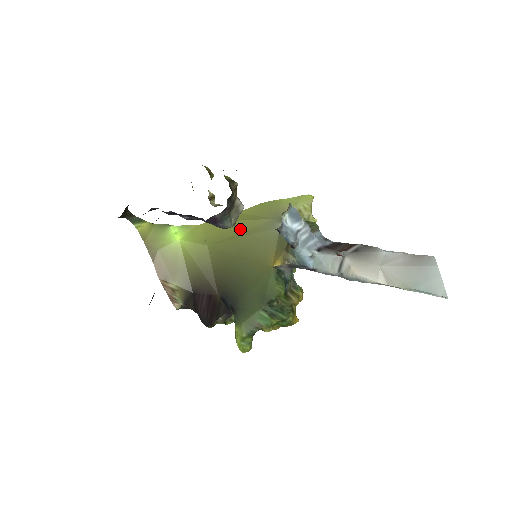
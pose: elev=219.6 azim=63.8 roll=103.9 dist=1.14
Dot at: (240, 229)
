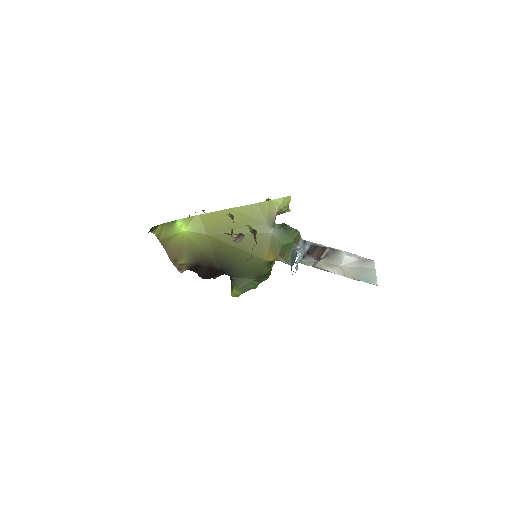
Dot at: (237, 226)
